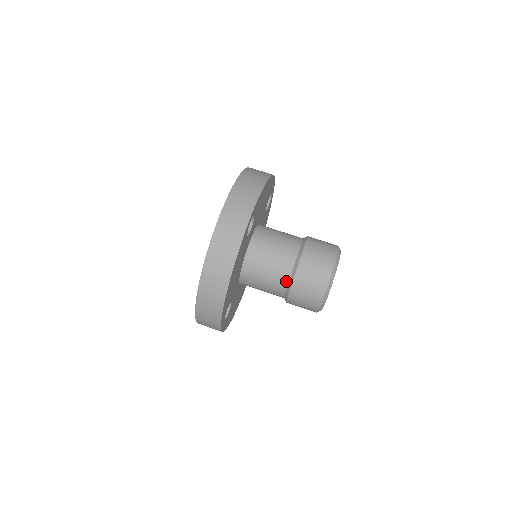
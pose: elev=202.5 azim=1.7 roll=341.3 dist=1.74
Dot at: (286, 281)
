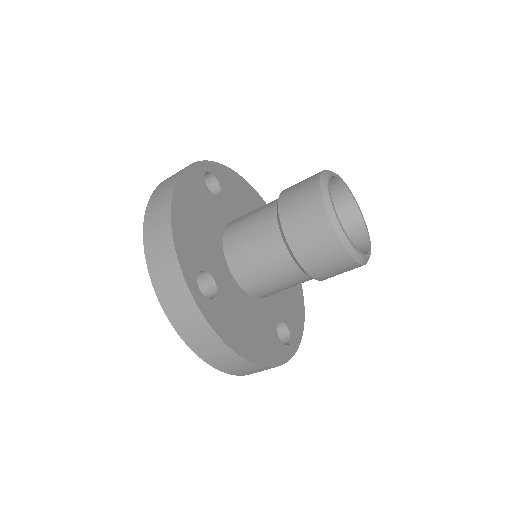
Dot at: (302, 275)
